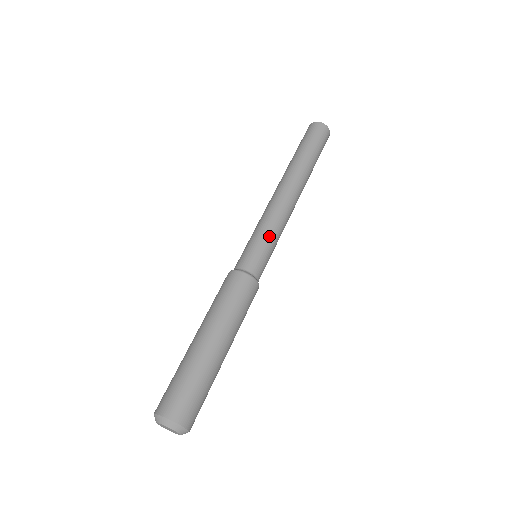
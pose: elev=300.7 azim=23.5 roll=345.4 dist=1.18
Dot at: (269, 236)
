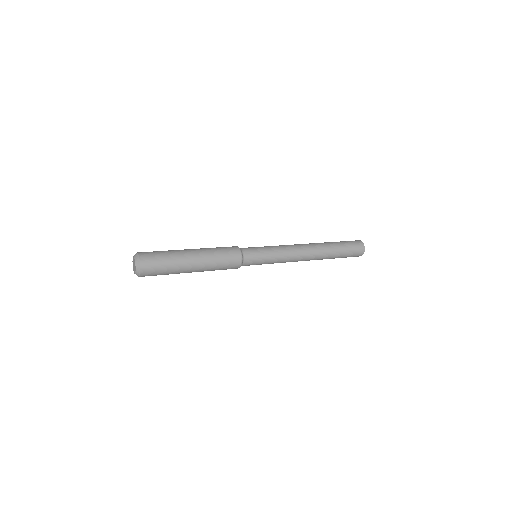
Dot at: (271, 252)
